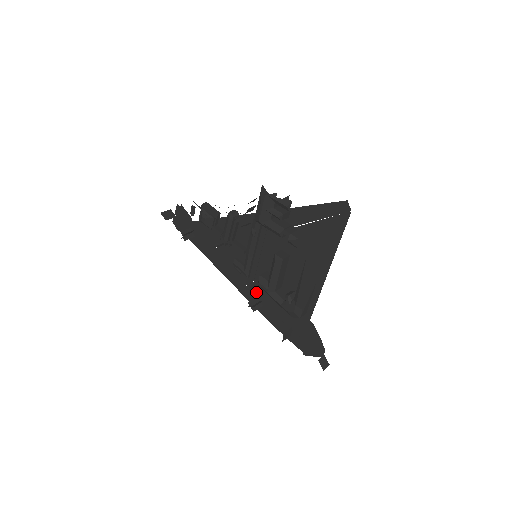
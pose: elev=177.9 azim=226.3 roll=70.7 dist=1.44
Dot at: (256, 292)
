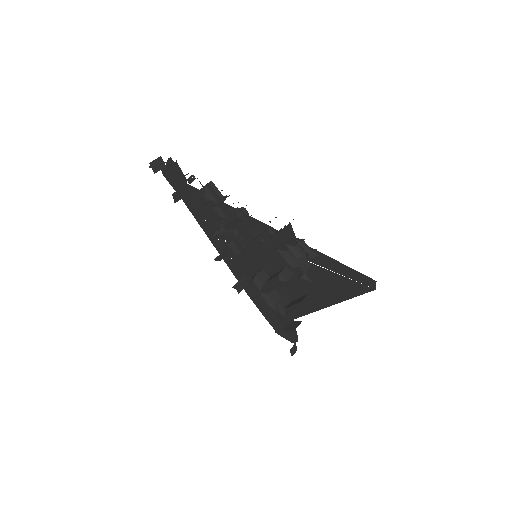
Dot at: (244, 274)
